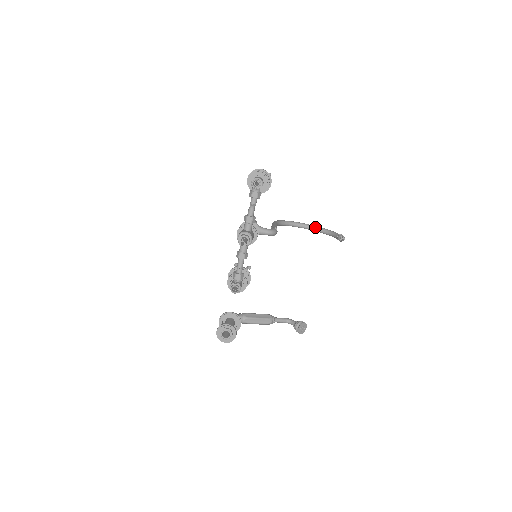
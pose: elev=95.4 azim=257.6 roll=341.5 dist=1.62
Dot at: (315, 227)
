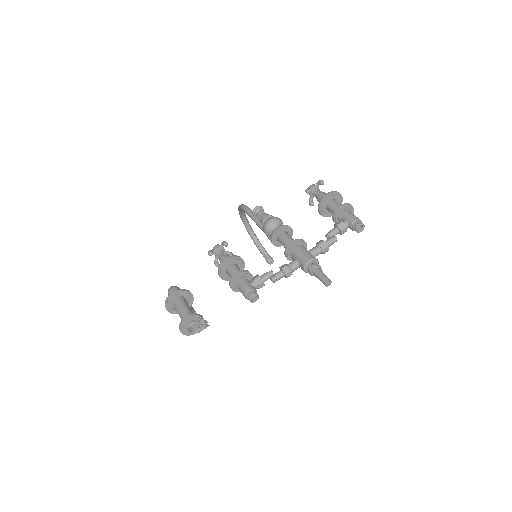
Dot at: (251, 228)
